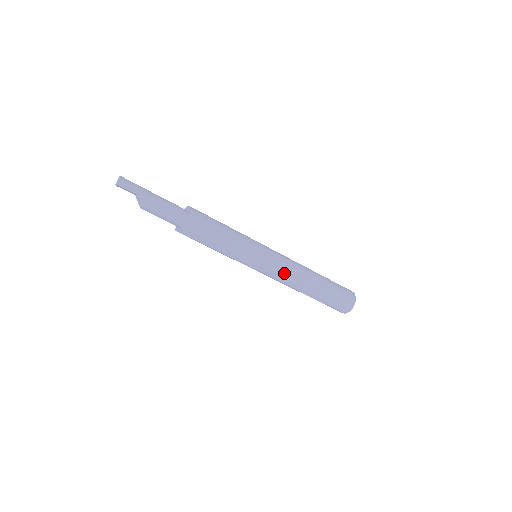
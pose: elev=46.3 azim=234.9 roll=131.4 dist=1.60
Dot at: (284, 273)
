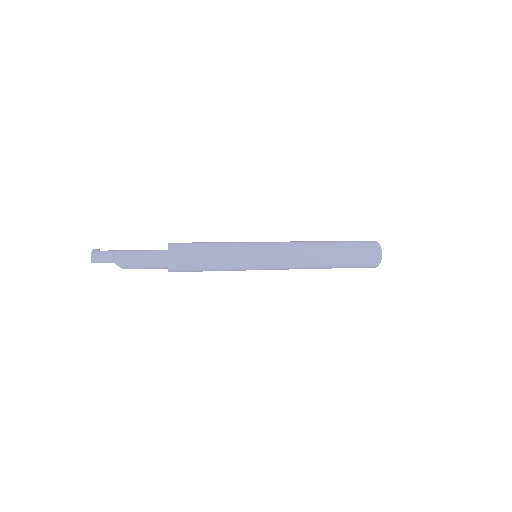
Dot at: (290, 262)
